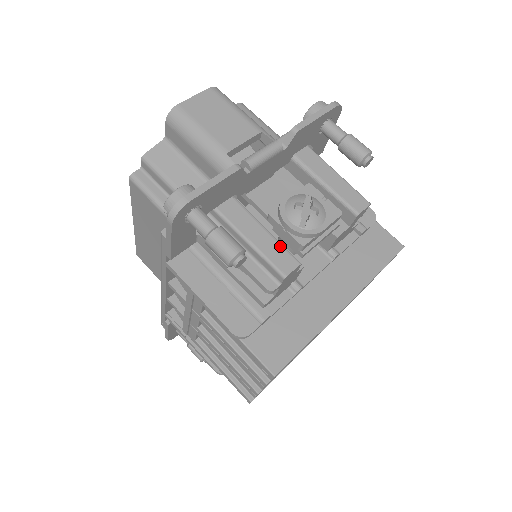
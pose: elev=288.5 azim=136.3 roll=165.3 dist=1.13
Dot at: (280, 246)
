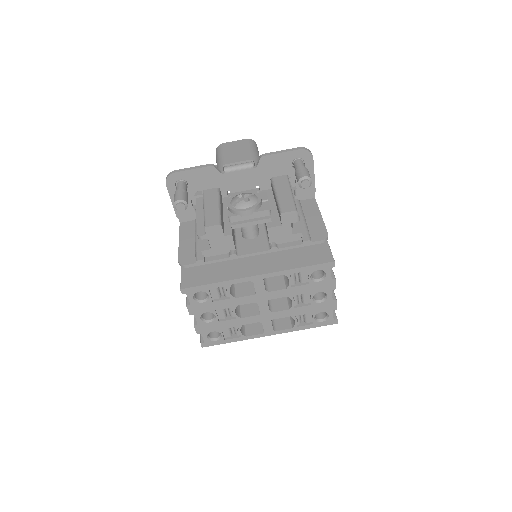
Dot at: (217, 214)
